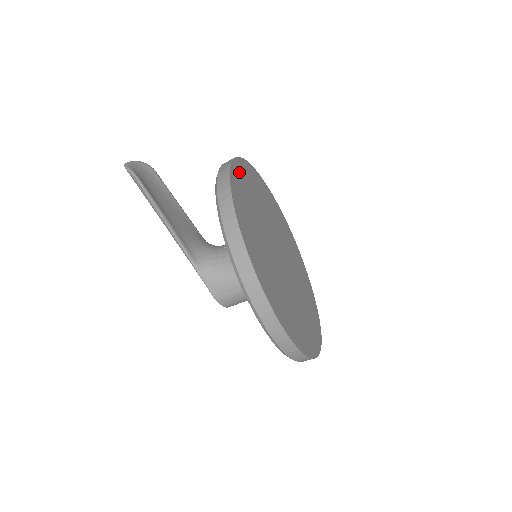
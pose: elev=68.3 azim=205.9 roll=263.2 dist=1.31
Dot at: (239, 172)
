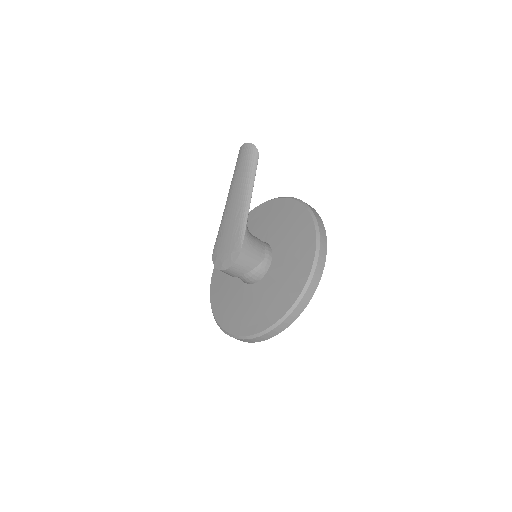
Dot at: occluded
